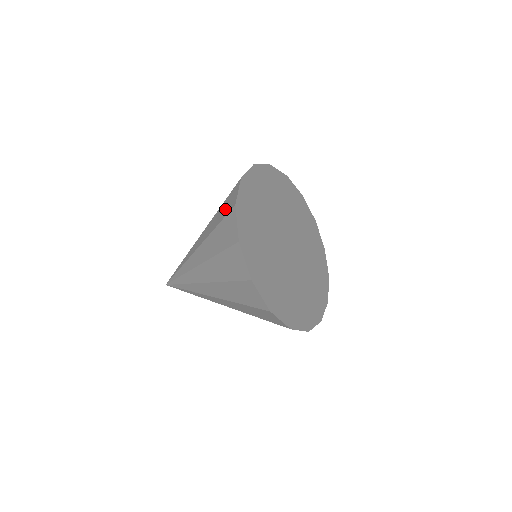
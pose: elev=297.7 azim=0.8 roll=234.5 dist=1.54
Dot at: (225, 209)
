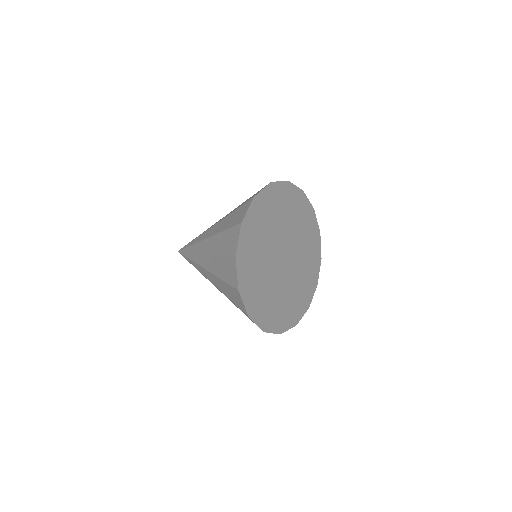
Dot at: (235, 219)
